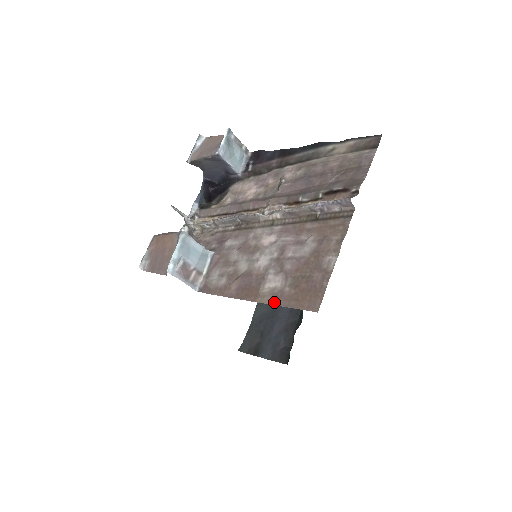
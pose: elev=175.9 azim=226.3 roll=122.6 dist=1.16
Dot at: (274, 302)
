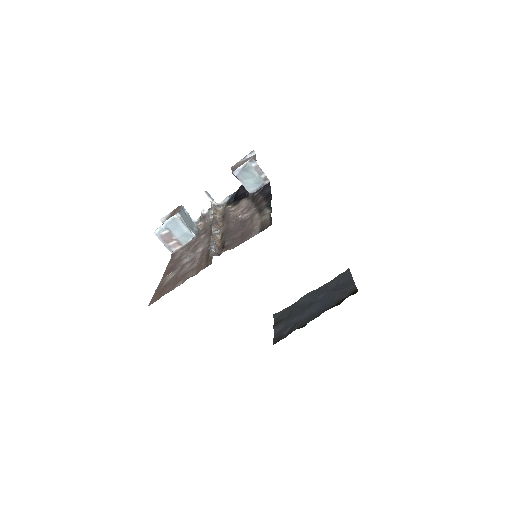
Dot at: (158, 286)
